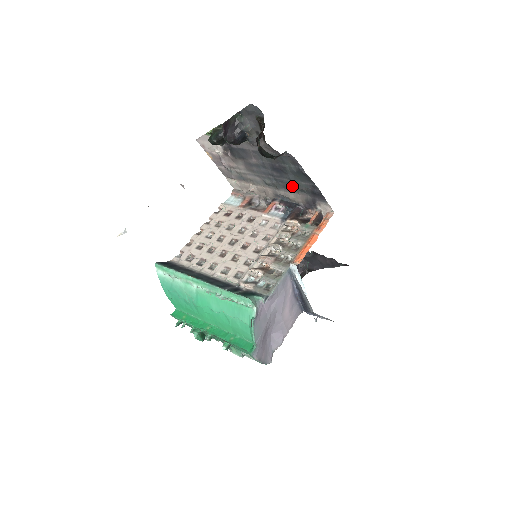
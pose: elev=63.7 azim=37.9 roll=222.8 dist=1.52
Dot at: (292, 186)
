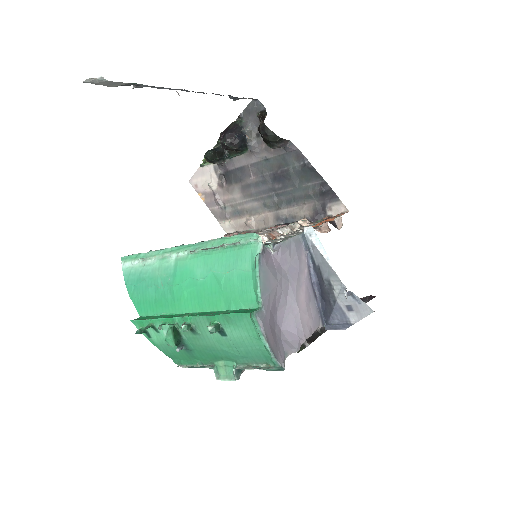
Dot at: (297, 195)
